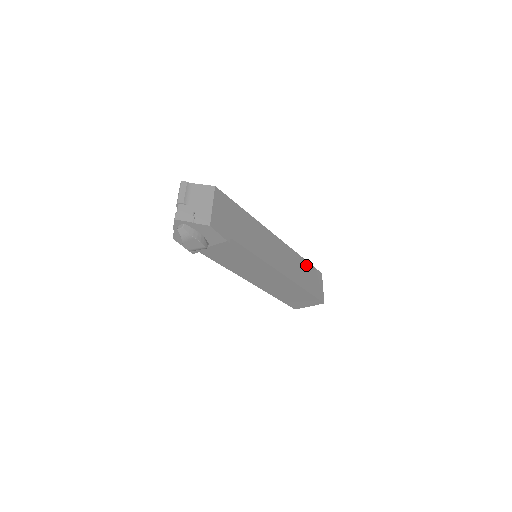
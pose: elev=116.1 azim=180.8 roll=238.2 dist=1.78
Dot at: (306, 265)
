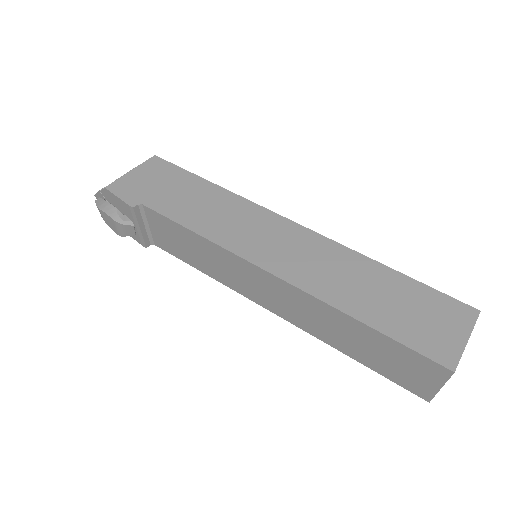
Dot at: (393, 279)
